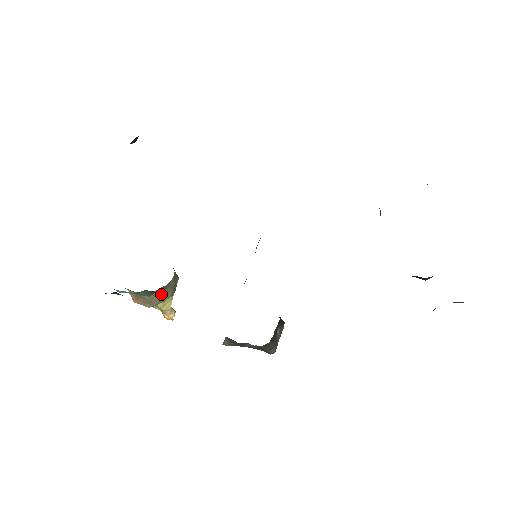
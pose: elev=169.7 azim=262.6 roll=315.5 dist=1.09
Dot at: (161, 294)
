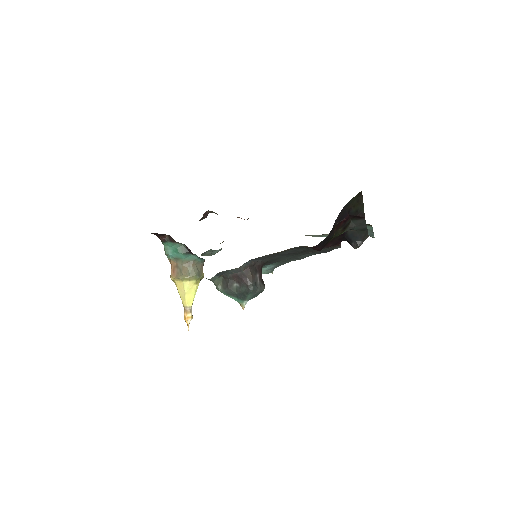
Dot at: (190, 268)
